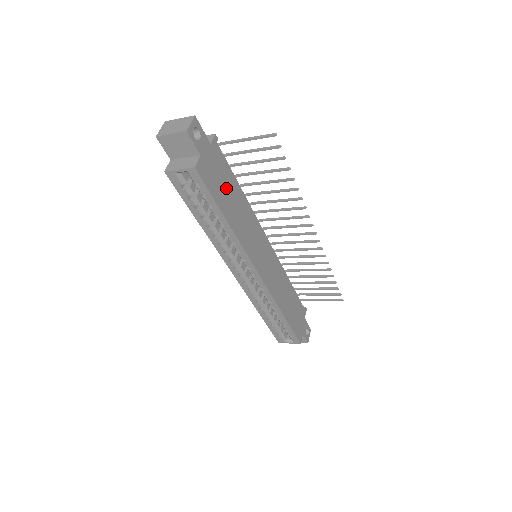
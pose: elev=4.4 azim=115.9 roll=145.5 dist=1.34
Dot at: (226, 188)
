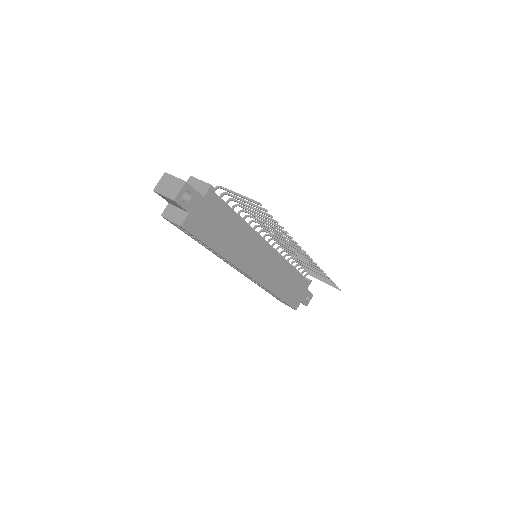
Dot at: (219, 225)
